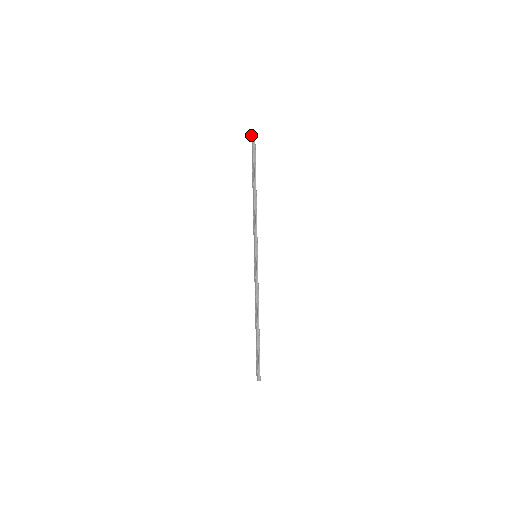
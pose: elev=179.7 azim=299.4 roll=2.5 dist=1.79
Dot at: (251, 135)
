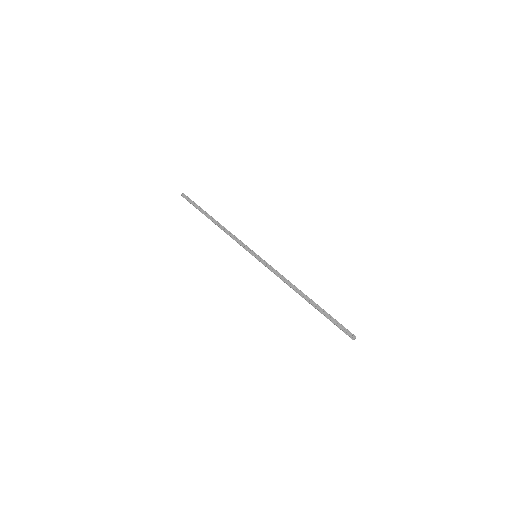
Dot at: (182, 195)
